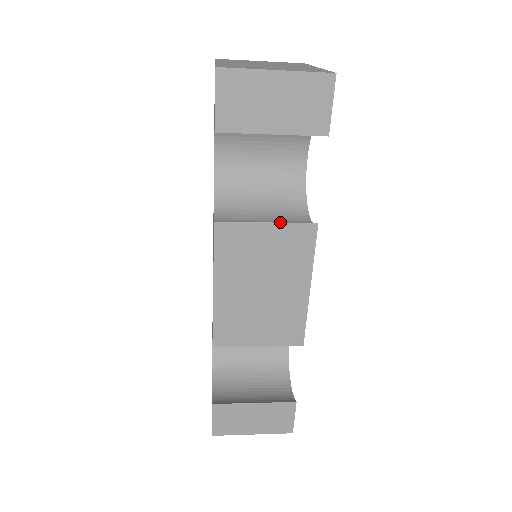
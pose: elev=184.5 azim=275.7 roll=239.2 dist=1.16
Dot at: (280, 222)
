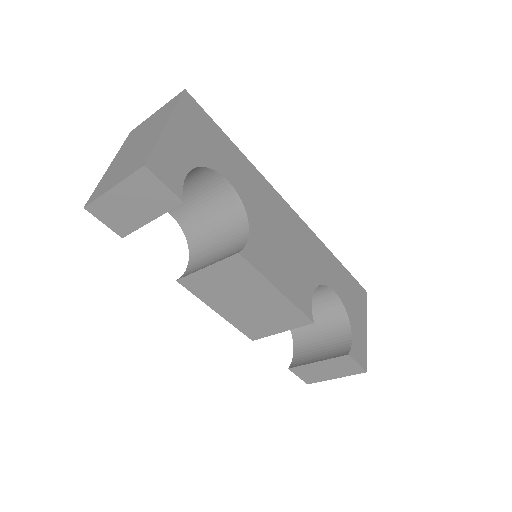
Dot at: (224, 253)
